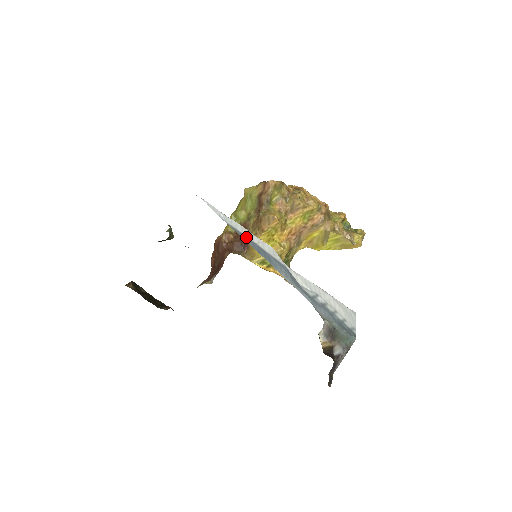
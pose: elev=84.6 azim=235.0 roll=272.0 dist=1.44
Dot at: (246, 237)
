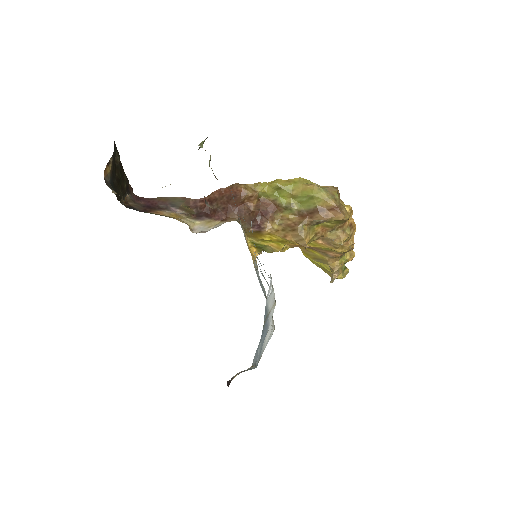
Dot at: (267, 313)
